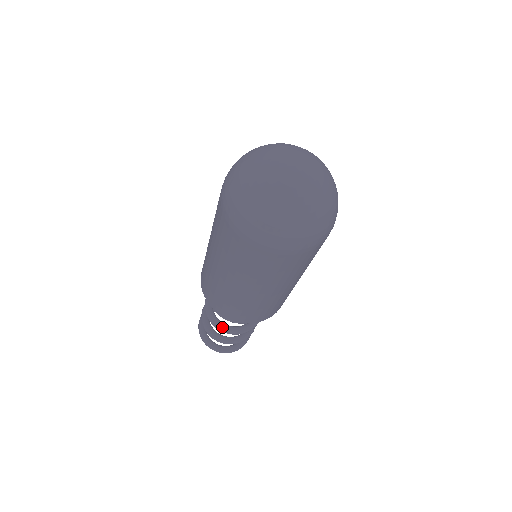
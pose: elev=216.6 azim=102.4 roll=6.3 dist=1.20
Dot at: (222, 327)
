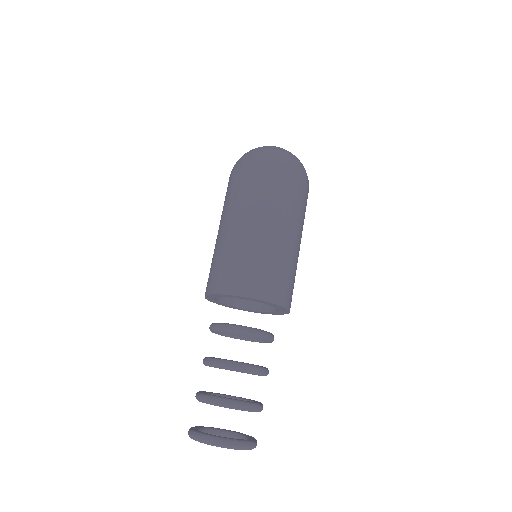
Dot at: (226, 360)
